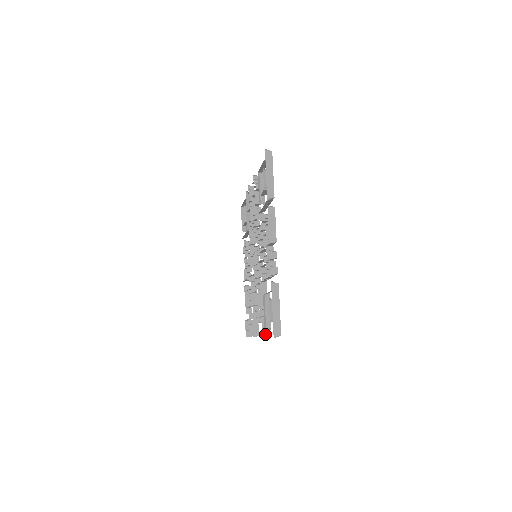
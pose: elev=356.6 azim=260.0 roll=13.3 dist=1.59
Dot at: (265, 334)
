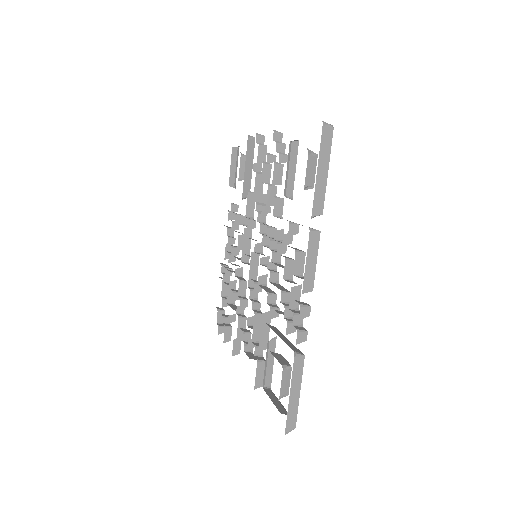
Dot at: (259, 384)
